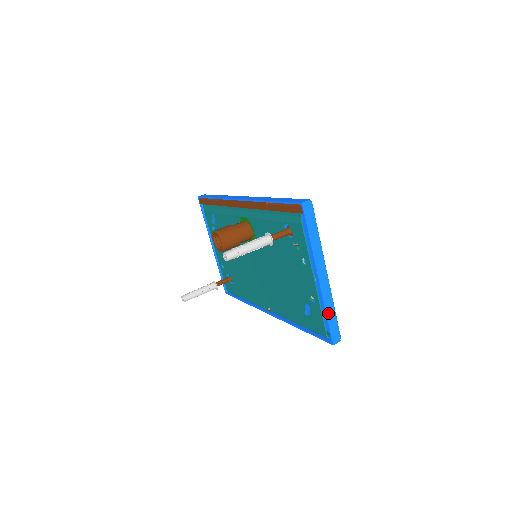
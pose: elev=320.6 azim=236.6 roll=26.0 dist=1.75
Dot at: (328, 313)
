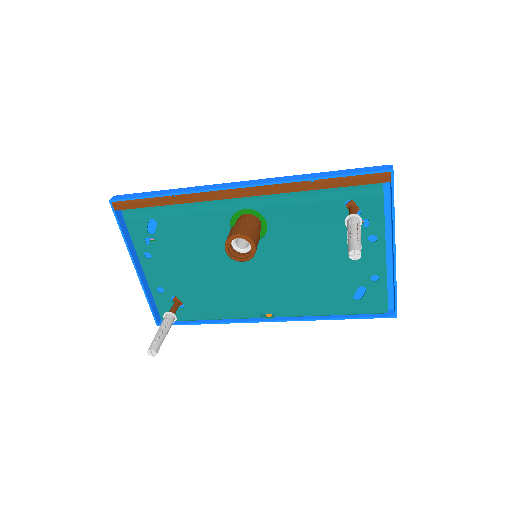
Dot at: (396, 286)
